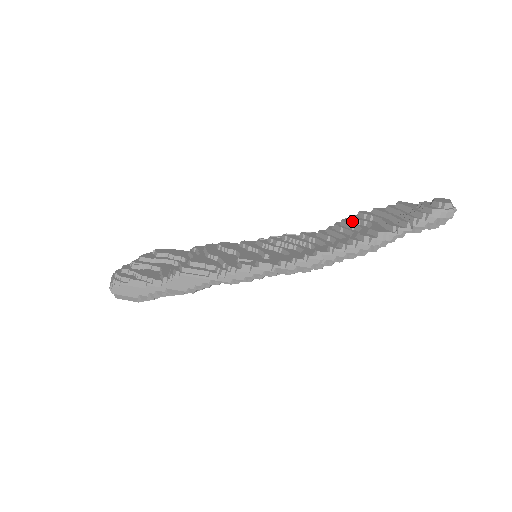
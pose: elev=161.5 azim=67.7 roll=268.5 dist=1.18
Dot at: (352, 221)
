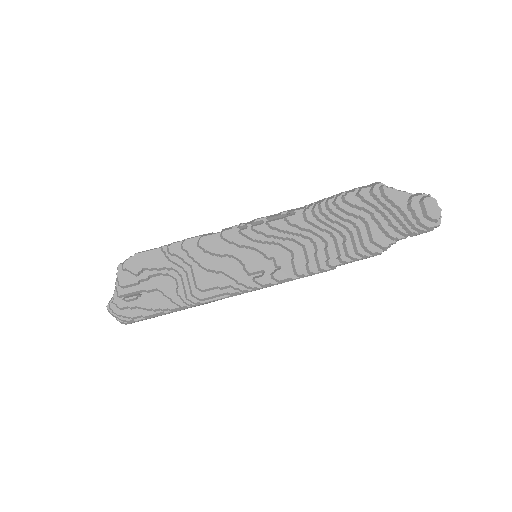
Dot at: (342, 211)
